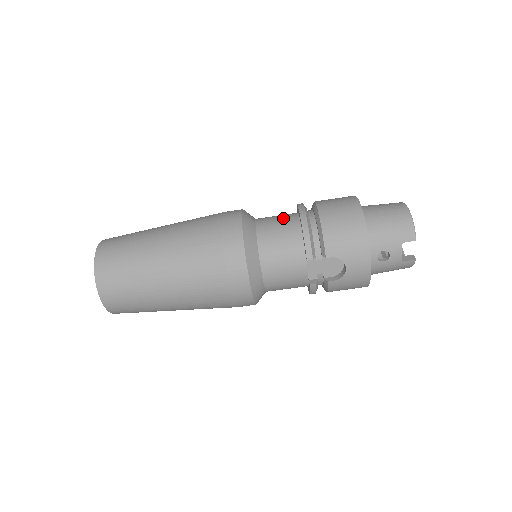
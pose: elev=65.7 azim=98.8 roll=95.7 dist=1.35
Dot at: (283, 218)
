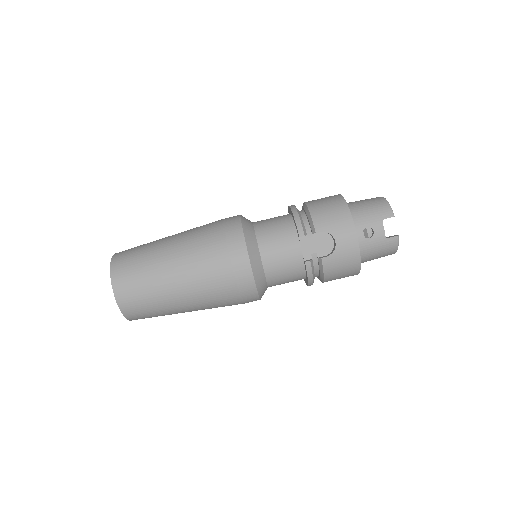
Dot at: occluded
